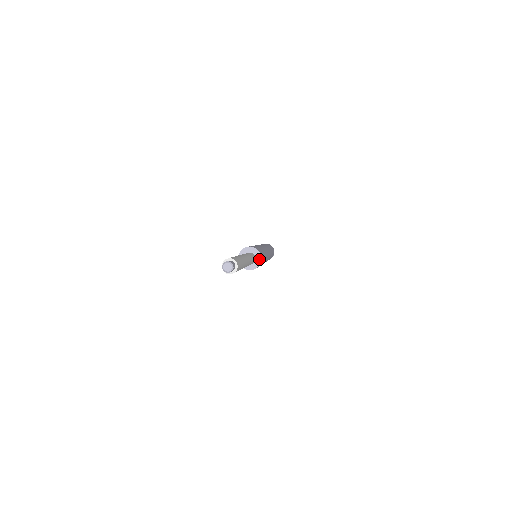
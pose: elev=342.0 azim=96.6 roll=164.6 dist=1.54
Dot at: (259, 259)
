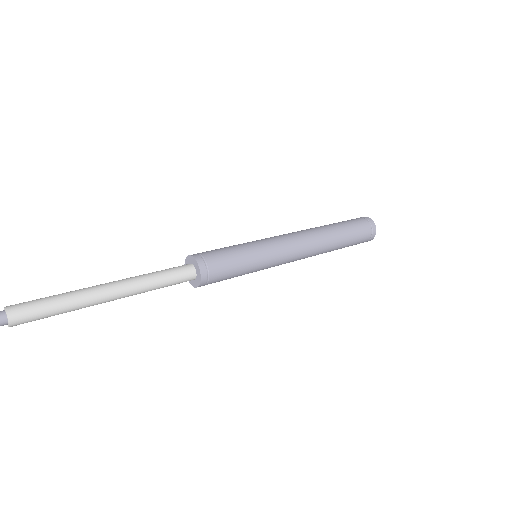
Dot at: (198, 271)
